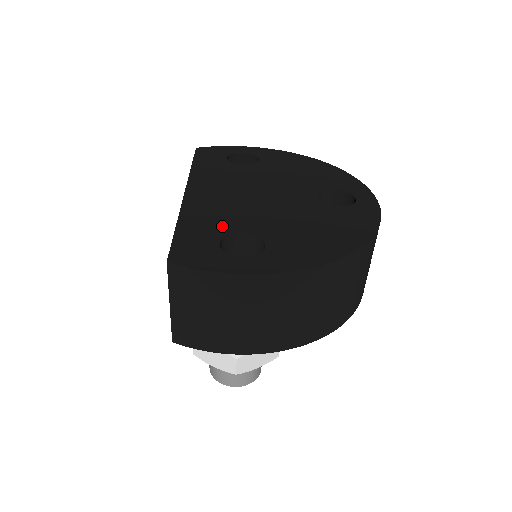
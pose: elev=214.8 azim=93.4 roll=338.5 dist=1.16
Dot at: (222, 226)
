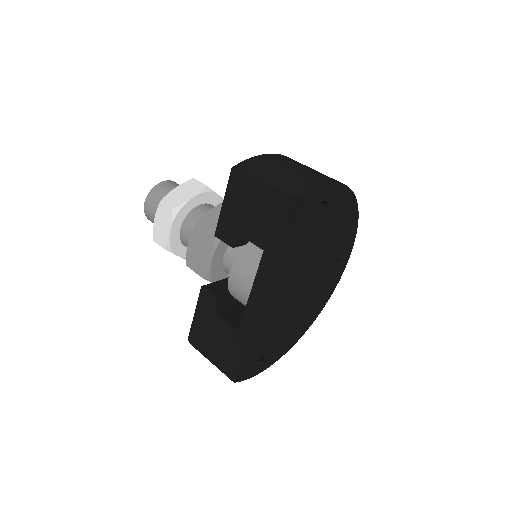
Dot at: (267, 336)
